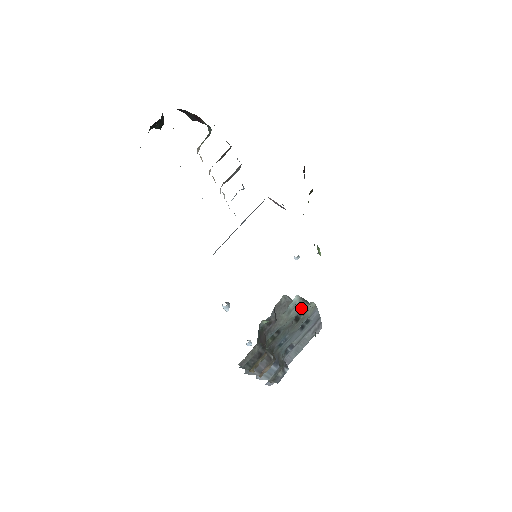
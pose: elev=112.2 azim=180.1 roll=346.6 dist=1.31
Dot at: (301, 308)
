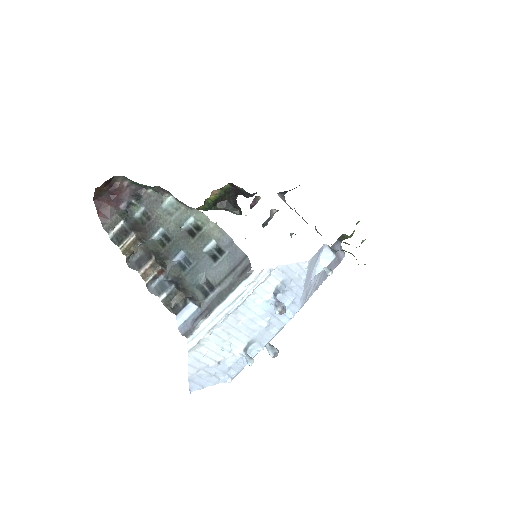
Dot at: (187, 216)
